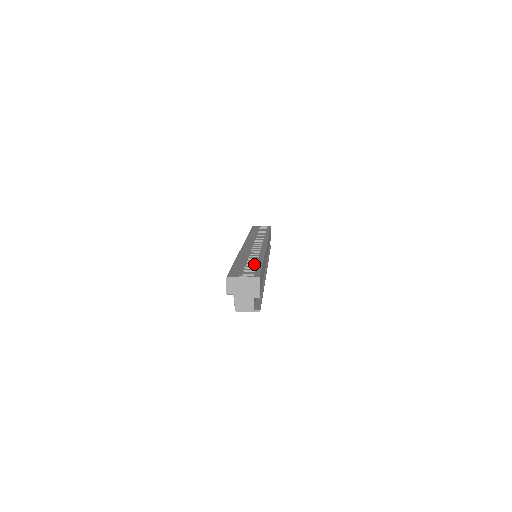
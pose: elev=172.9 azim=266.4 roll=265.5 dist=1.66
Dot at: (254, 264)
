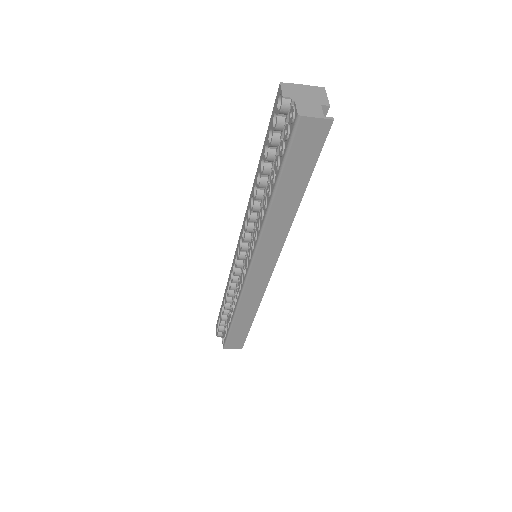
Dot at: occluded
